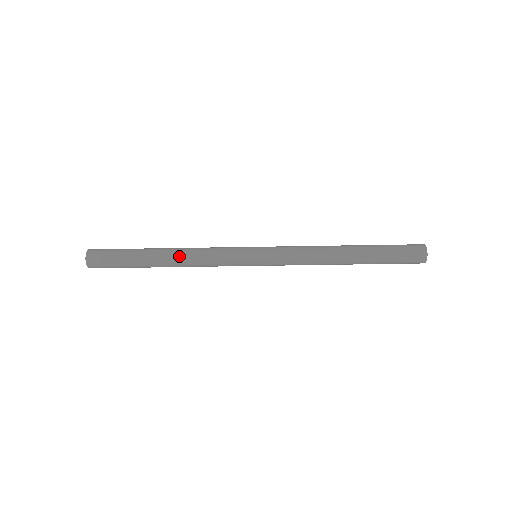
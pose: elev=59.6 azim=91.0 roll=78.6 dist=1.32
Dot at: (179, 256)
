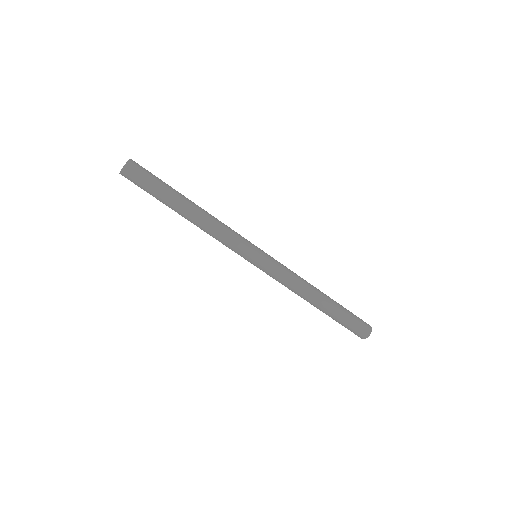
Dot at: (202, 215)
